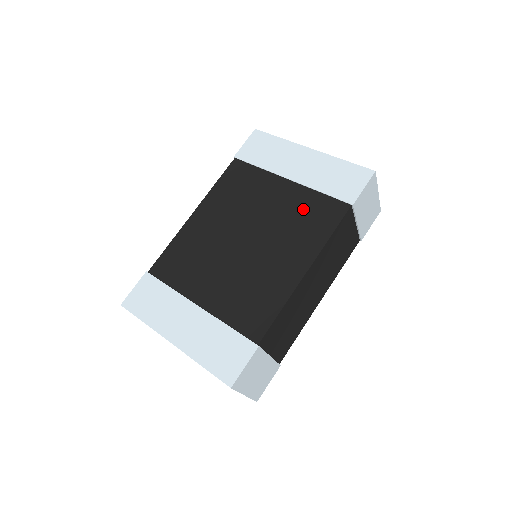
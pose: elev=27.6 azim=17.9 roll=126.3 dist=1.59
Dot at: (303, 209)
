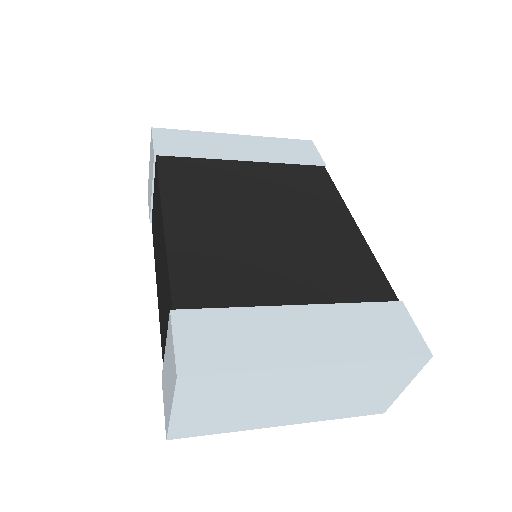
Dot at: (290, 179)
